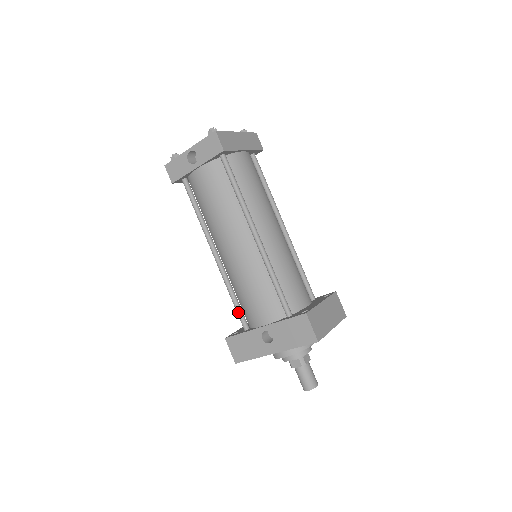
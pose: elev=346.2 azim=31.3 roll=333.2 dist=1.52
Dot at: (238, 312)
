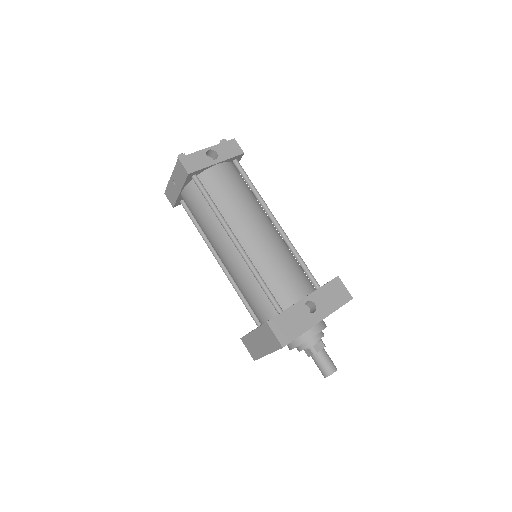
Dot at: (271, 294)
